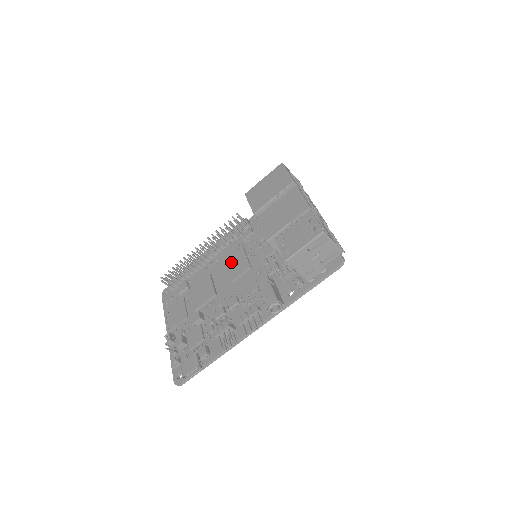
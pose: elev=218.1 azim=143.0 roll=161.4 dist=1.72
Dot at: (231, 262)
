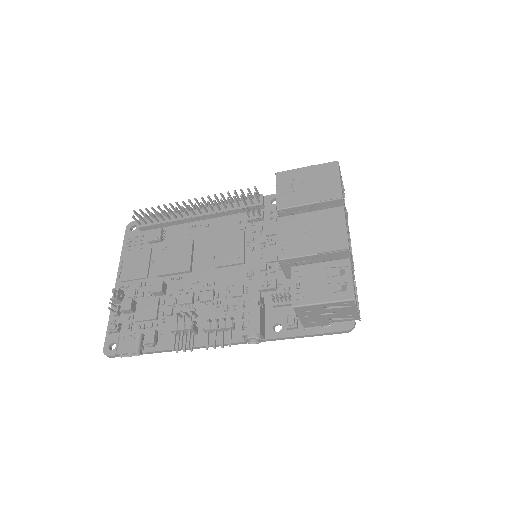
Dot at: (223, 241)
